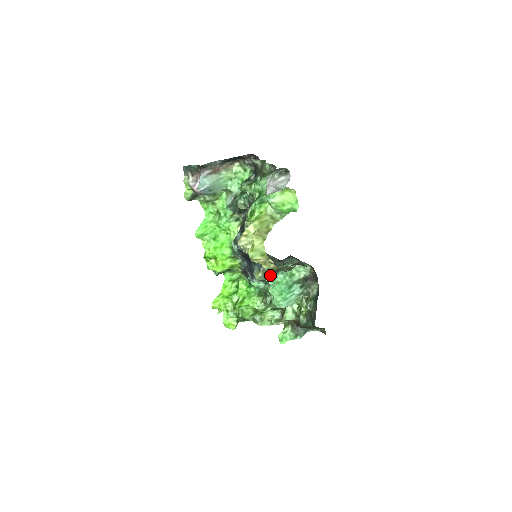
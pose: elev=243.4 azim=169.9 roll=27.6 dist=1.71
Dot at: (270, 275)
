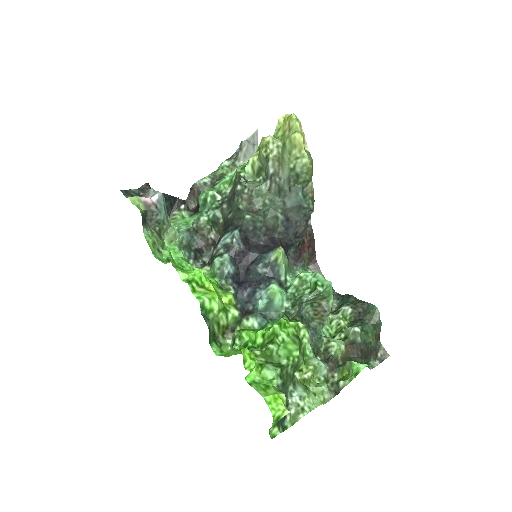
Dot at: (287, 265)
